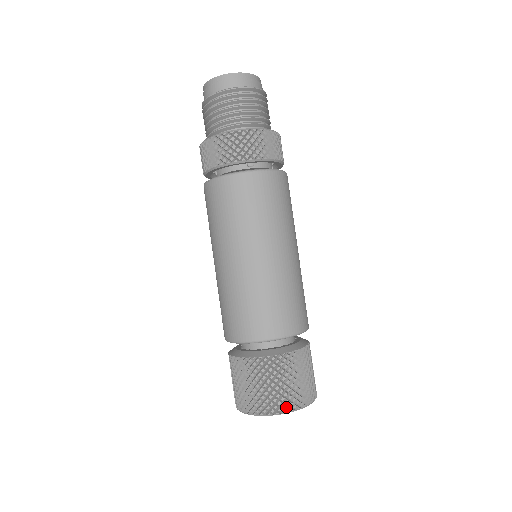
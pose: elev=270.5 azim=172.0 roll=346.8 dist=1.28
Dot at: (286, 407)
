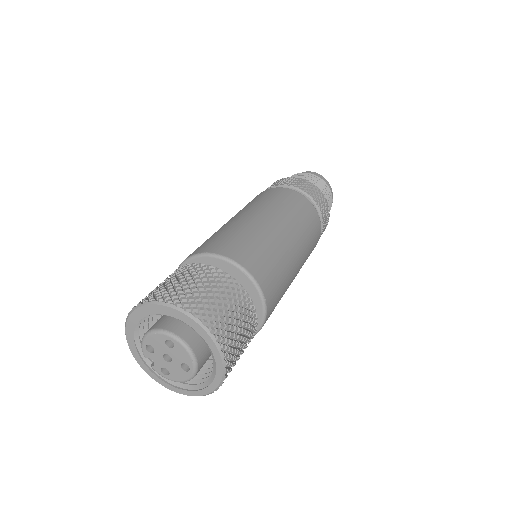
Dot at: (218, 335)
